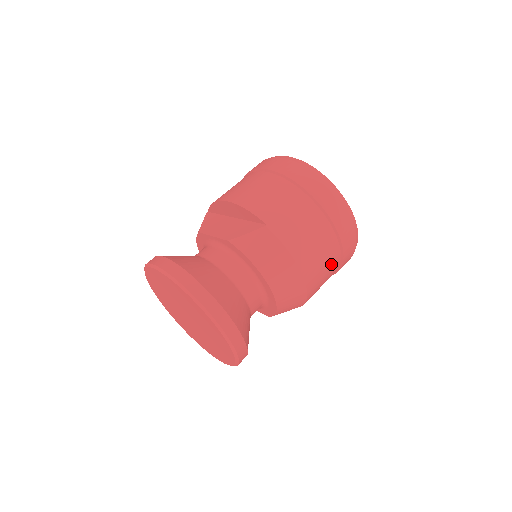
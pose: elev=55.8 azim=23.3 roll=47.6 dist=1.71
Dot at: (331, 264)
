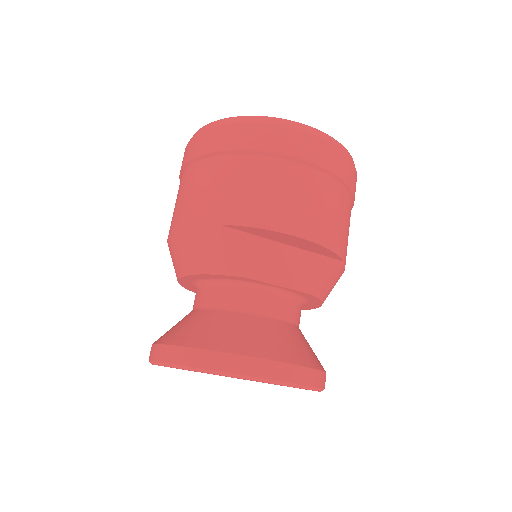
Dot at: occluded
